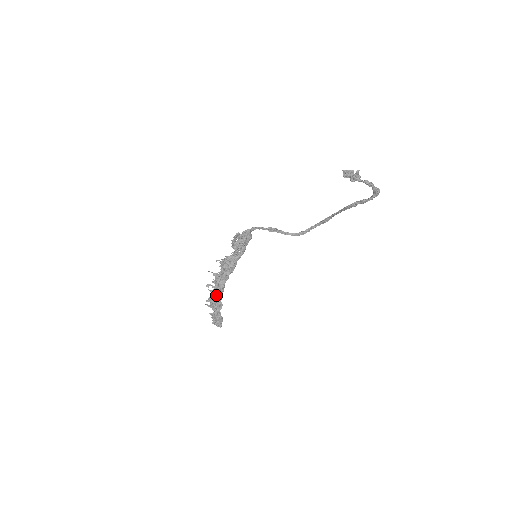
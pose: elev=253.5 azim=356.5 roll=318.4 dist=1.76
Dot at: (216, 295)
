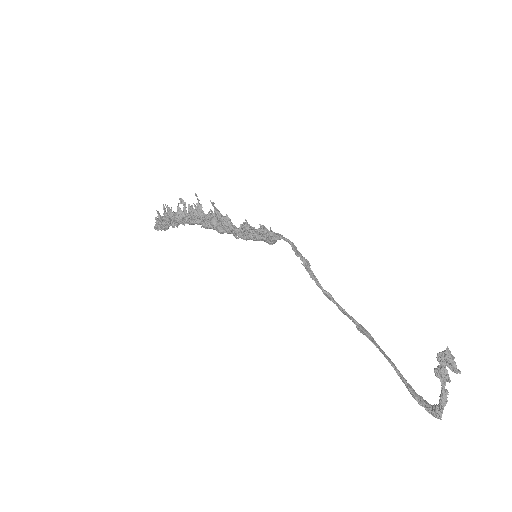
Dot at: (180, 217)
